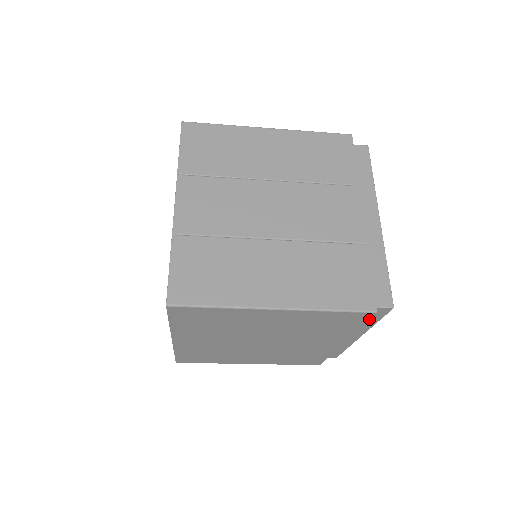
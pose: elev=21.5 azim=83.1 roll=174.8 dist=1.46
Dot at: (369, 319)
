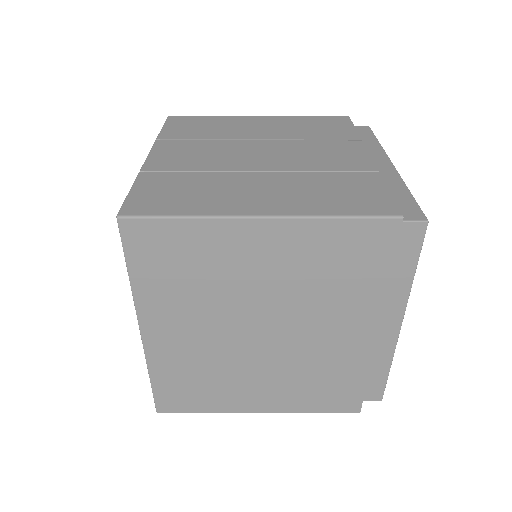
Dot at: (397, 241)
